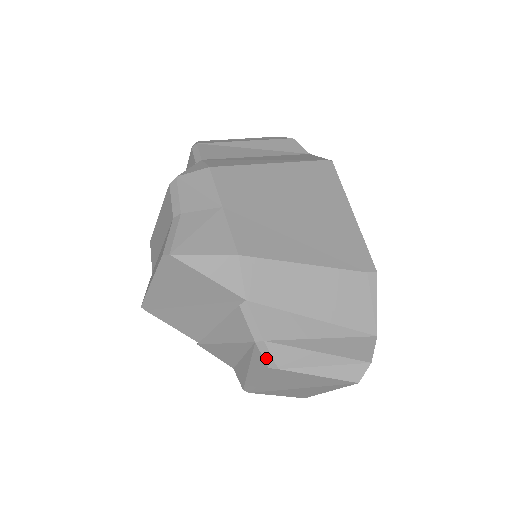
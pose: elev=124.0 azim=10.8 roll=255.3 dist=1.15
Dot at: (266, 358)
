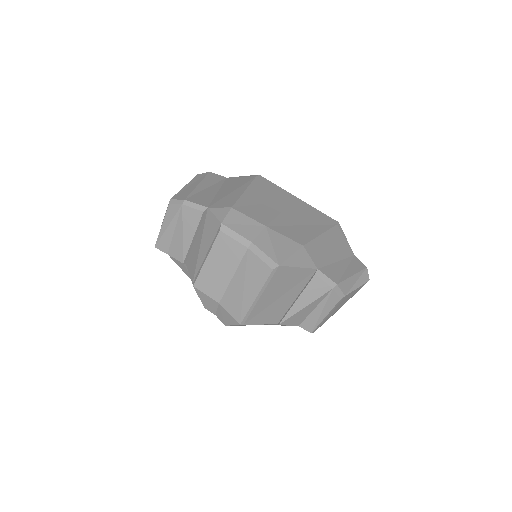
Dot at: (339, 294)
